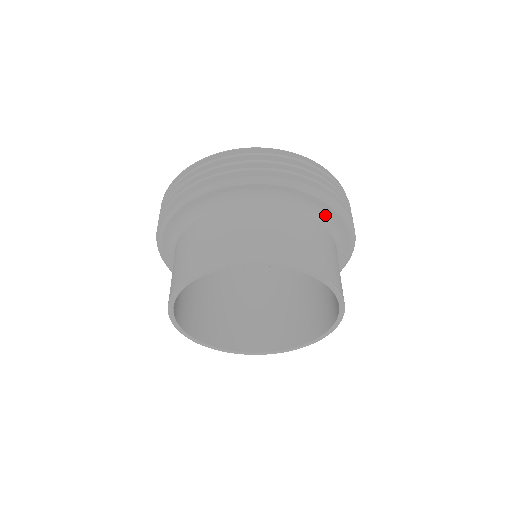
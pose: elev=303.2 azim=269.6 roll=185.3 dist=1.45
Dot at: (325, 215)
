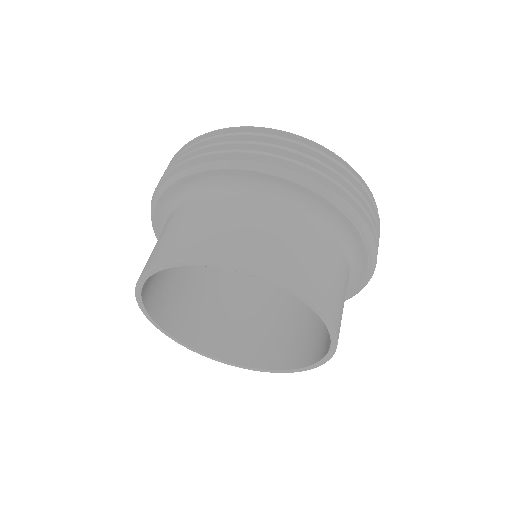
Dot at: (321, 209)
